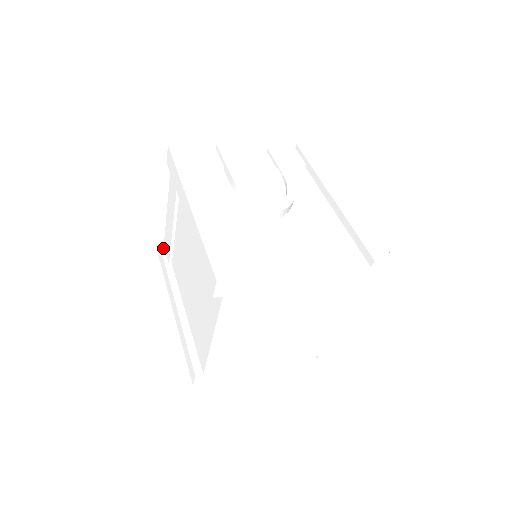
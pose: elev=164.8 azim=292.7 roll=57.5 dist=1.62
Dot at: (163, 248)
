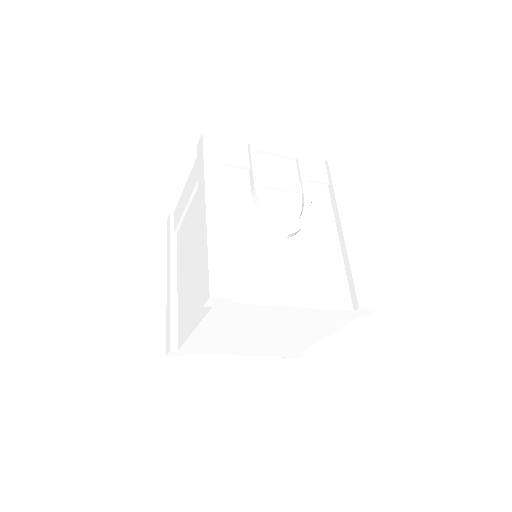
Dot at: (173, 214)
